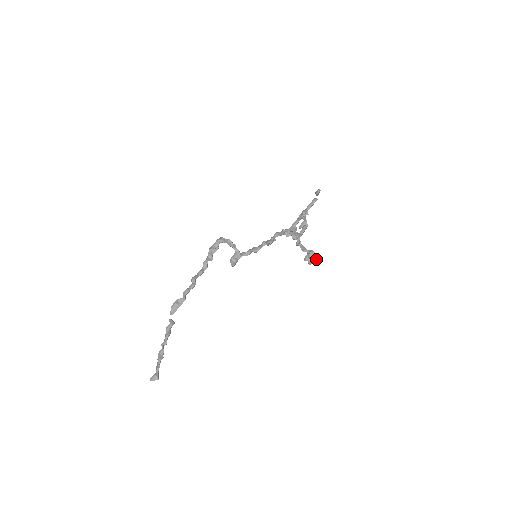
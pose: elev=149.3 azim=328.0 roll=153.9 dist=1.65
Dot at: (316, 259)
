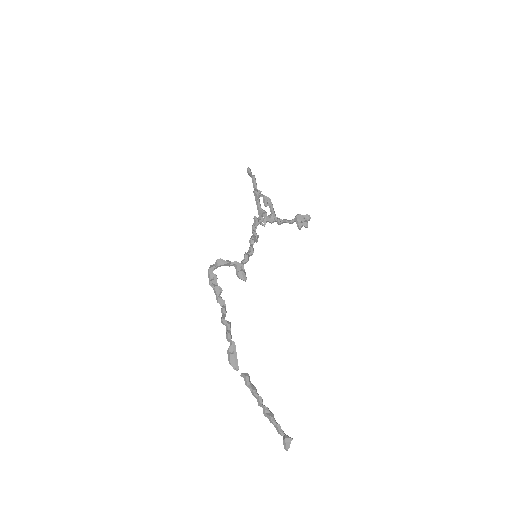
Dot at: (307, 219)
